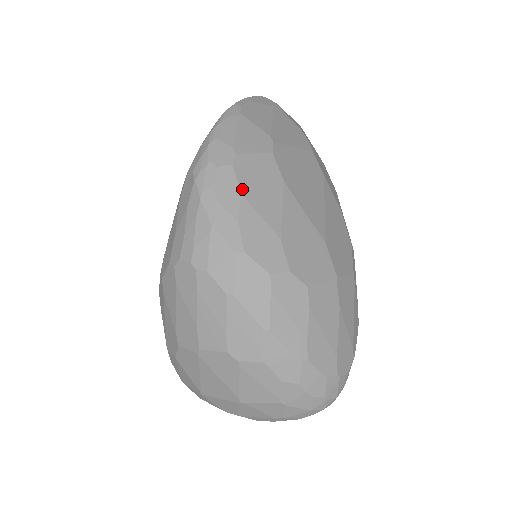
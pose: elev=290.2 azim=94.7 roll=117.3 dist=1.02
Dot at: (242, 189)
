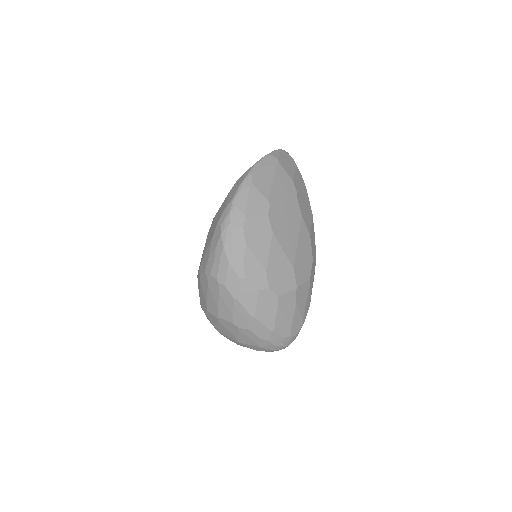
Dot at: (247, 242)
